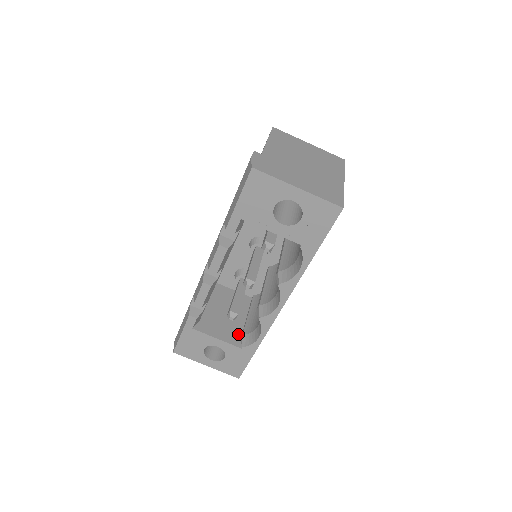
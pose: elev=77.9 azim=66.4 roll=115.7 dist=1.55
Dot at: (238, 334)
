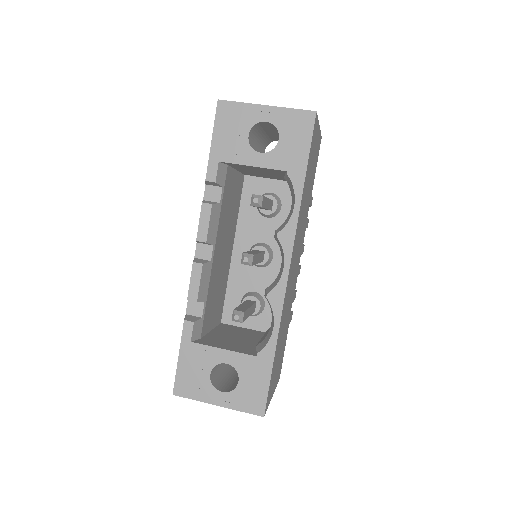
Dot at: (251, 348)
